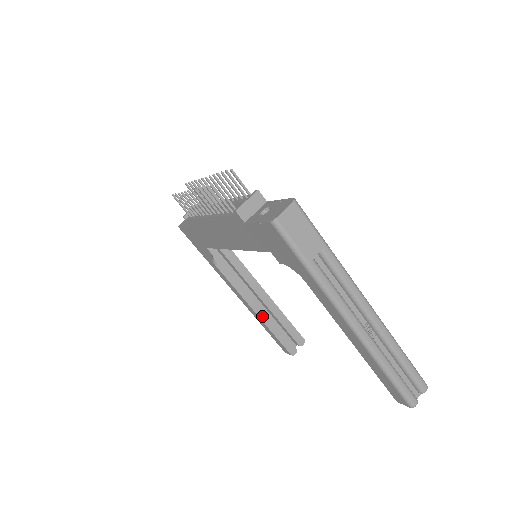
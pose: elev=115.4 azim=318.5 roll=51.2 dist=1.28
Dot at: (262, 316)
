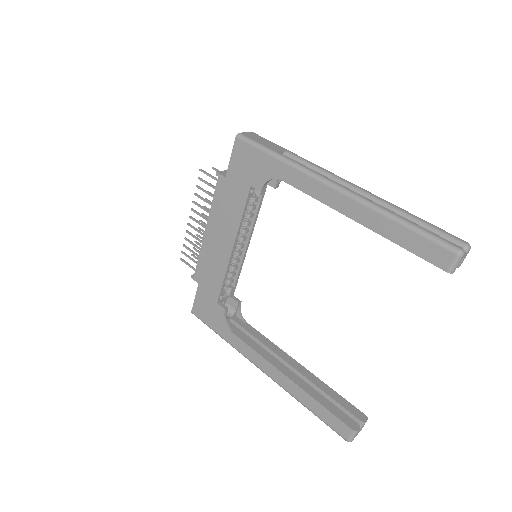
Dot at: (297, 382)
